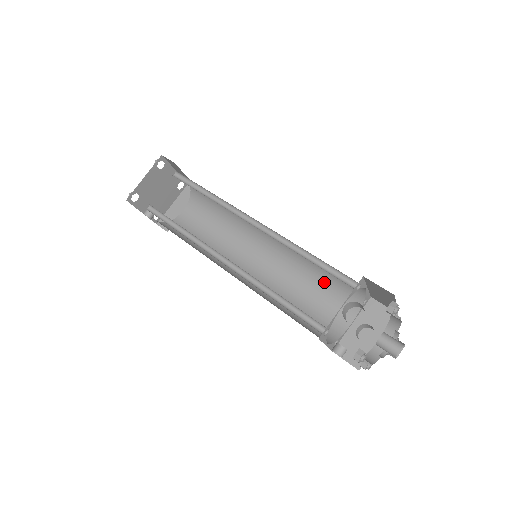
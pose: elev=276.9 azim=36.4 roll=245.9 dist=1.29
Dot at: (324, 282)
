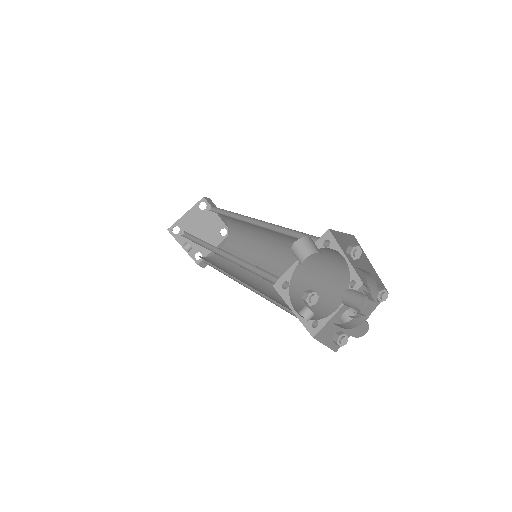
Dot at: (317, 275)
